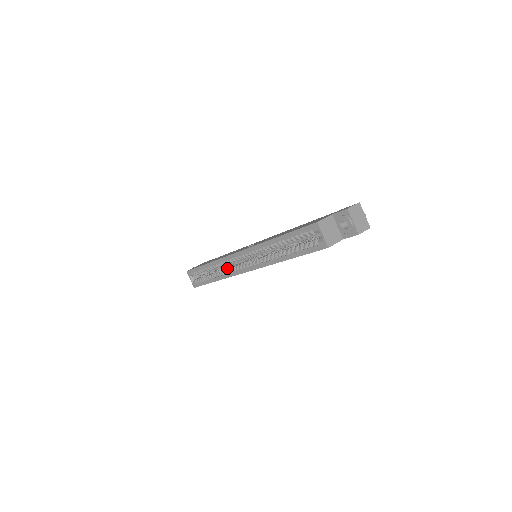
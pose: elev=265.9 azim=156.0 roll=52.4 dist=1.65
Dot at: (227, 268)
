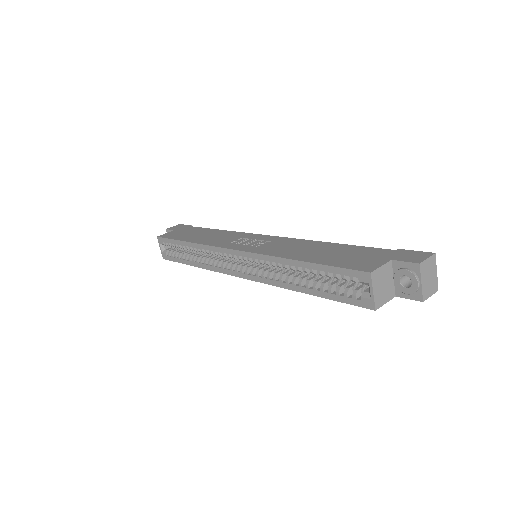
Dot at: (213, 256)
